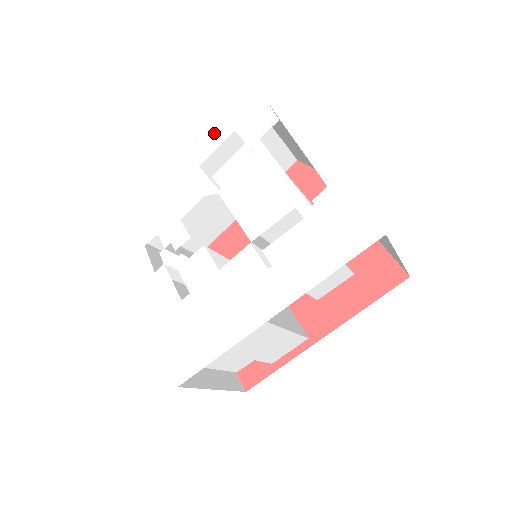
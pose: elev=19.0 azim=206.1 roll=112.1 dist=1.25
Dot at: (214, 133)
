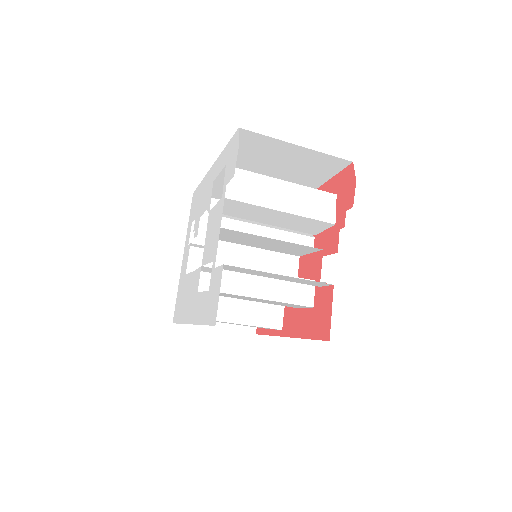
Dot at: (223, 157)
